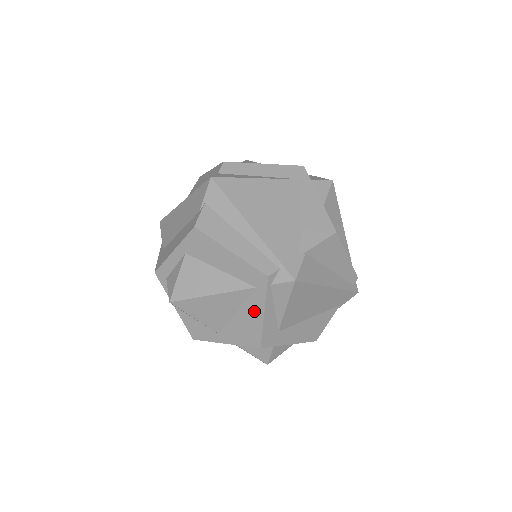
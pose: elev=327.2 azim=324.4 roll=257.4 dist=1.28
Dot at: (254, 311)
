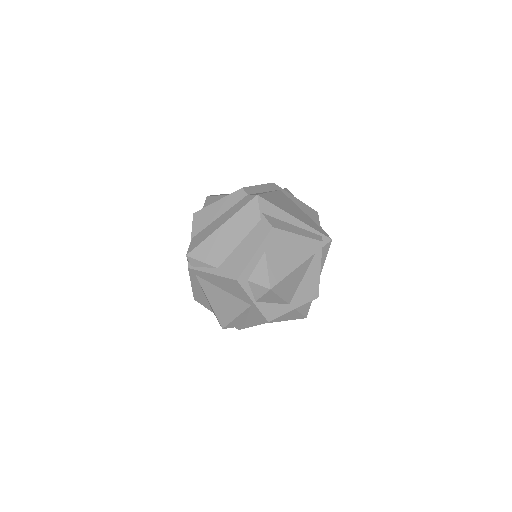
Dot at: (314, 271)
